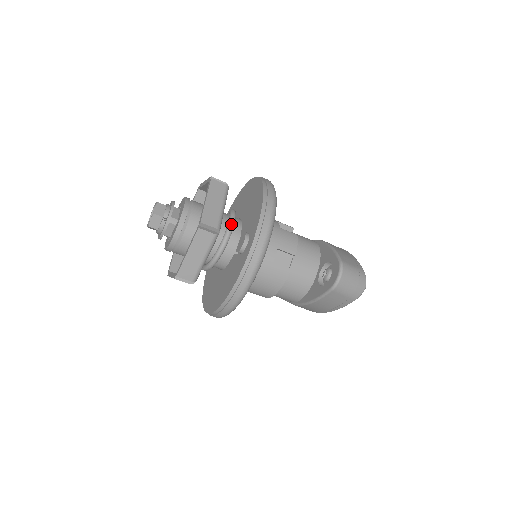
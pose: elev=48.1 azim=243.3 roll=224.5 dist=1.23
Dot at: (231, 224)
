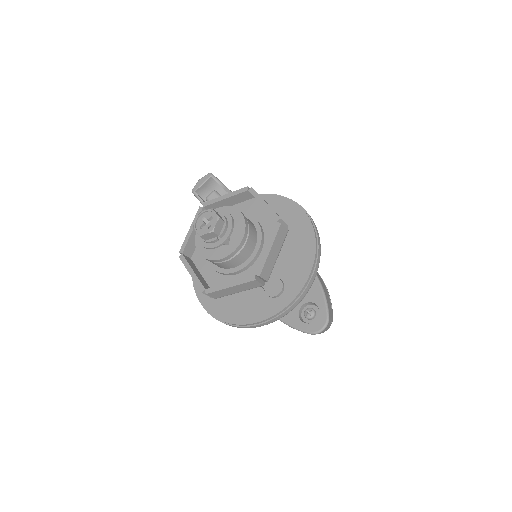
Dot at: occluded
